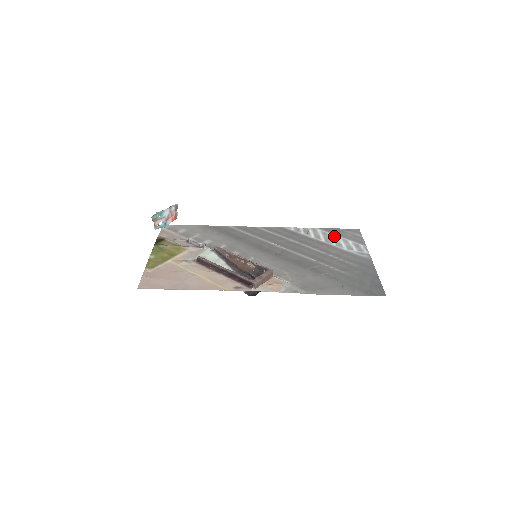
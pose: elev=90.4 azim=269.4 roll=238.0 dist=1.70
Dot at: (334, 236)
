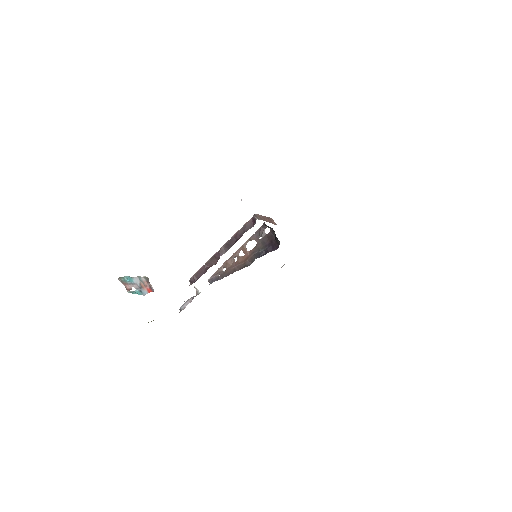
Dot at: occluded
